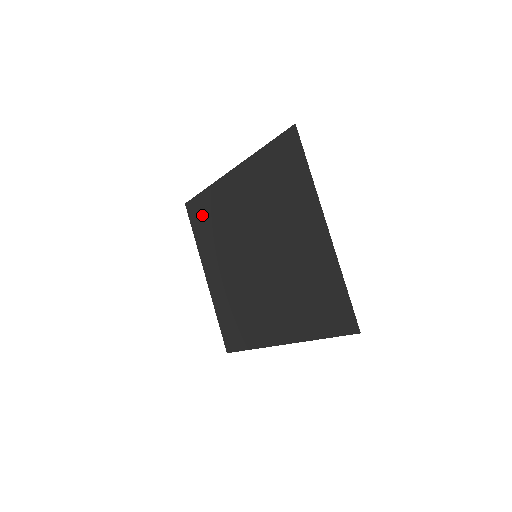
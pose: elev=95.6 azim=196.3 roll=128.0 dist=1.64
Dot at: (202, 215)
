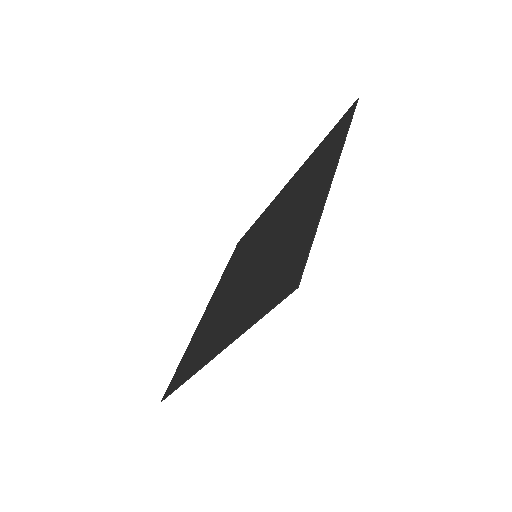
Dot at: (242, 244)
